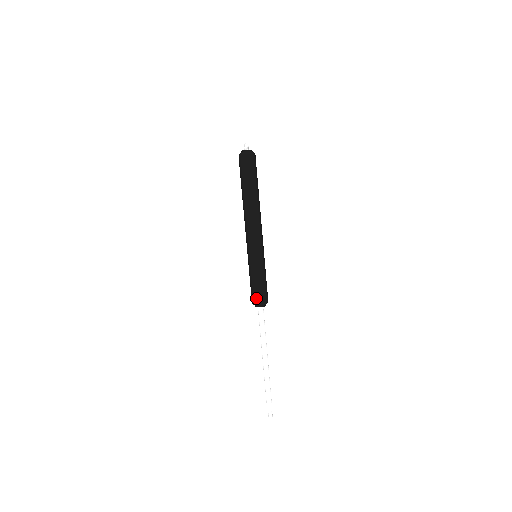
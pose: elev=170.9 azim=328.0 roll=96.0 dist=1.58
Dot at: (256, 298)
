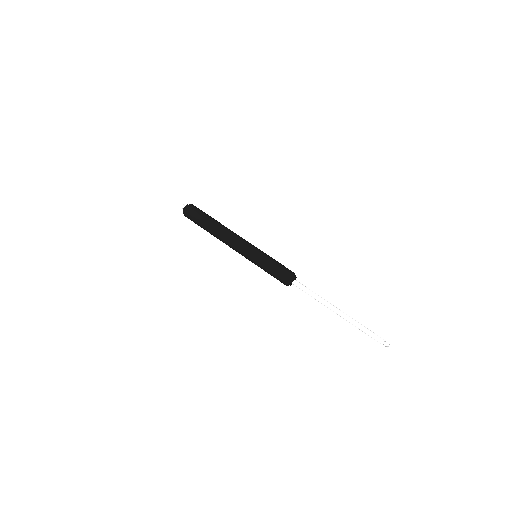
Dot at: (285, 275)
